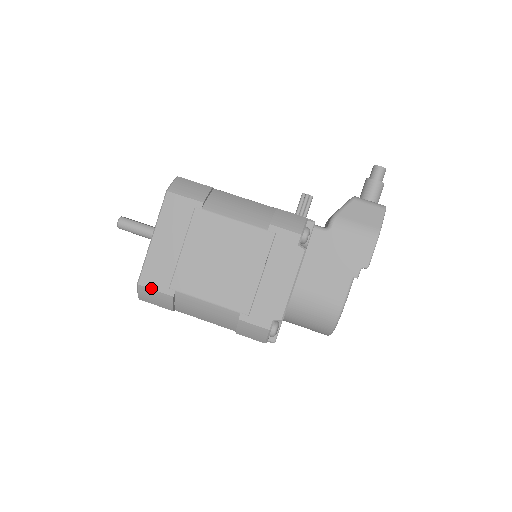
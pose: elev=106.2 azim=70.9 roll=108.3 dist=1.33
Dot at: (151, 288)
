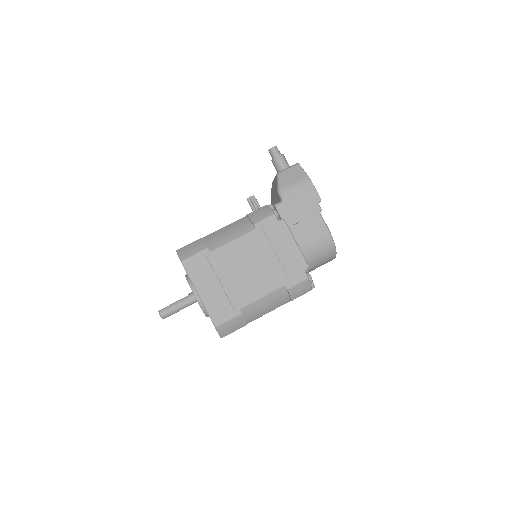
Dot at: (225, 322)
